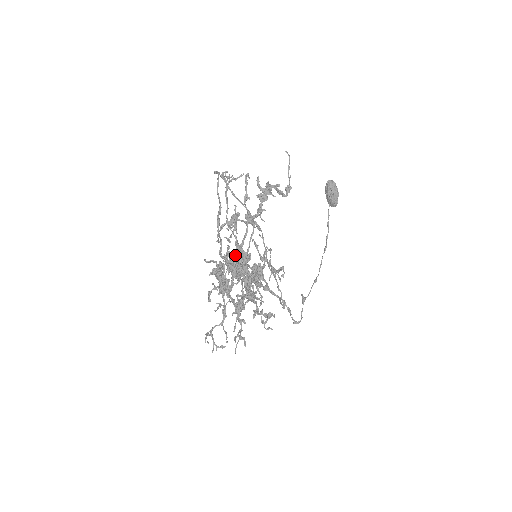
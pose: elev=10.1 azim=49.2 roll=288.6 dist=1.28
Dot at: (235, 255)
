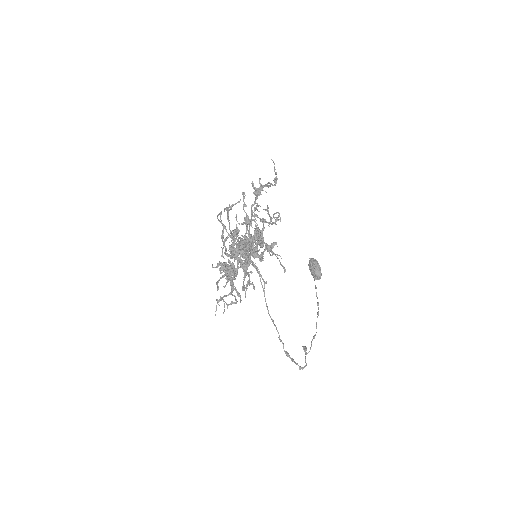
Dot at: (238, 244)
